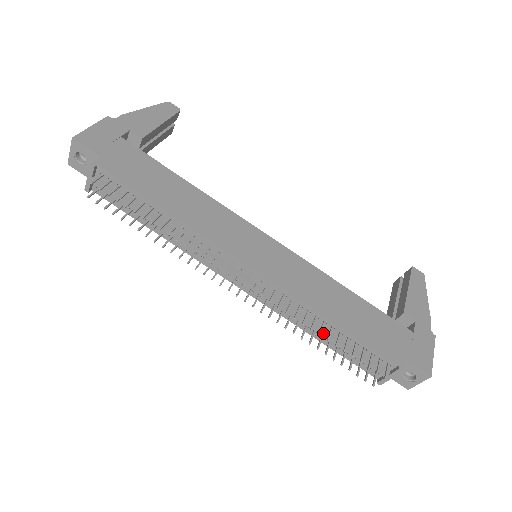
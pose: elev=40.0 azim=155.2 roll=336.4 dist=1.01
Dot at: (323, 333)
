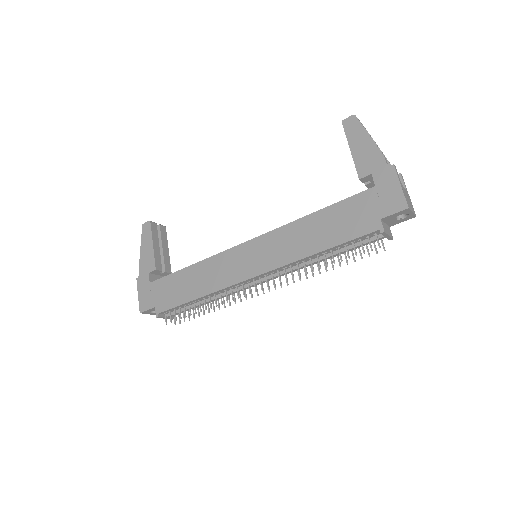
Dot at: occluded
